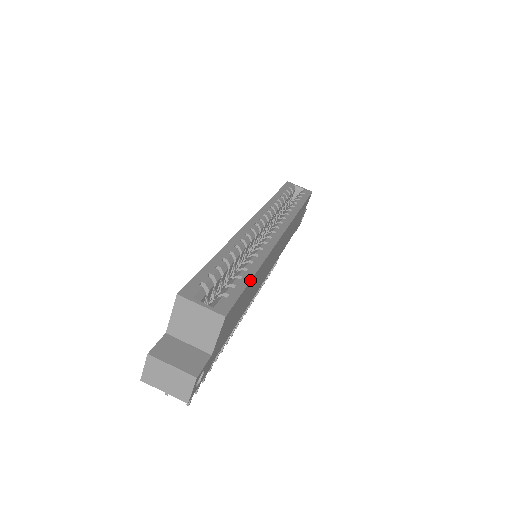
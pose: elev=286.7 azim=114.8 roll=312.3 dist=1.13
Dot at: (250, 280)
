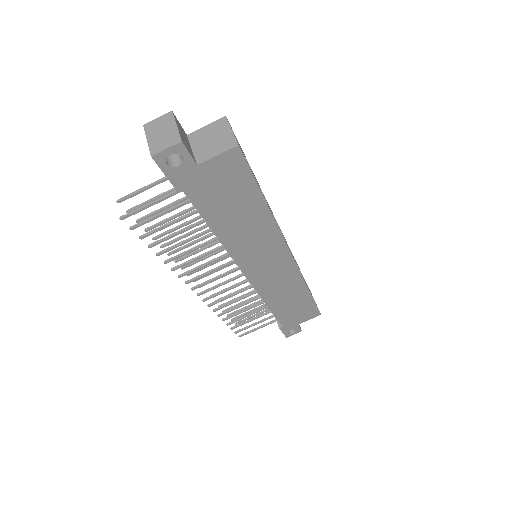
Dot at: occluded
